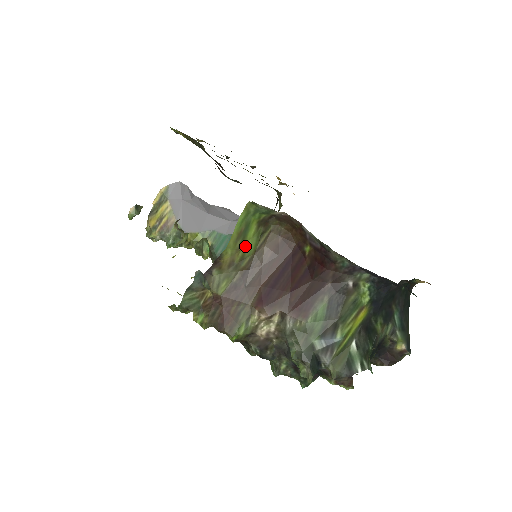
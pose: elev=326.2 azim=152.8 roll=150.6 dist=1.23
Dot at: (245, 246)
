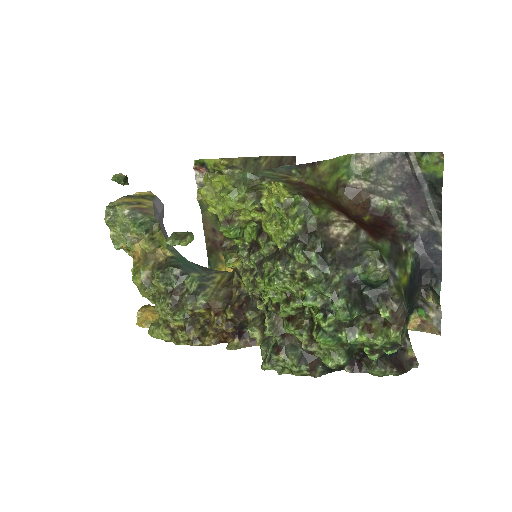
Dot at: (330, 179)
